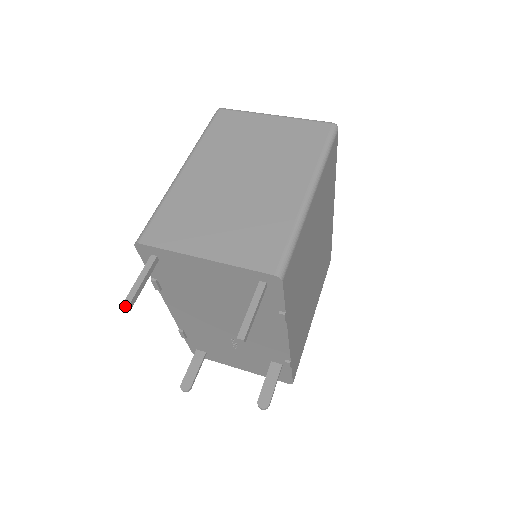
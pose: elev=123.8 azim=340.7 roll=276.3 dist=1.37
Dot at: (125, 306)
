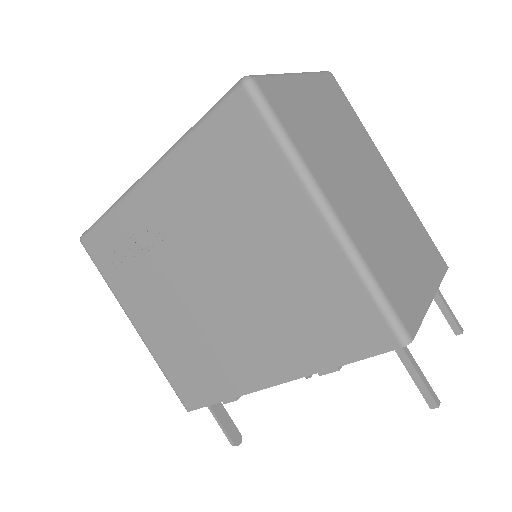
Dot at: occluded
